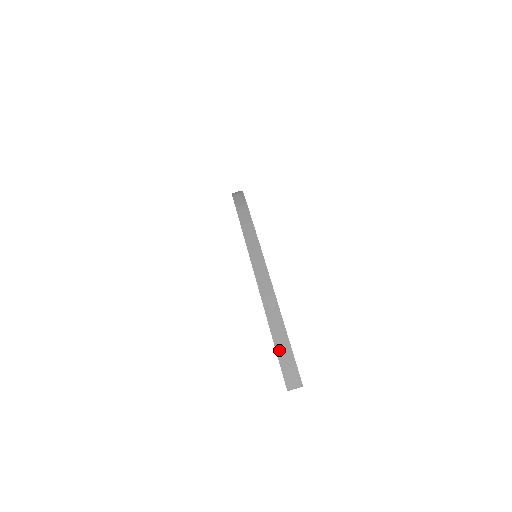
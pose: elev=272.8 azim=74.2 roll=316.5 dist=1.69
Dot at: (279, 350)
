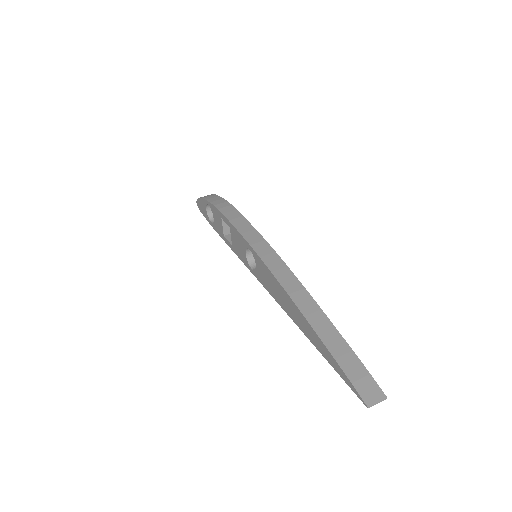
Dot at: (337, 355)
